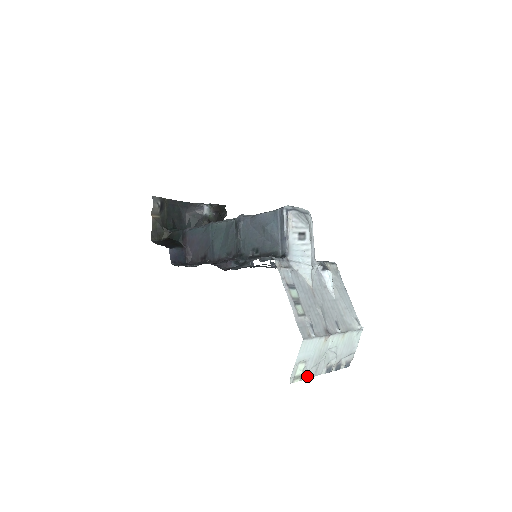
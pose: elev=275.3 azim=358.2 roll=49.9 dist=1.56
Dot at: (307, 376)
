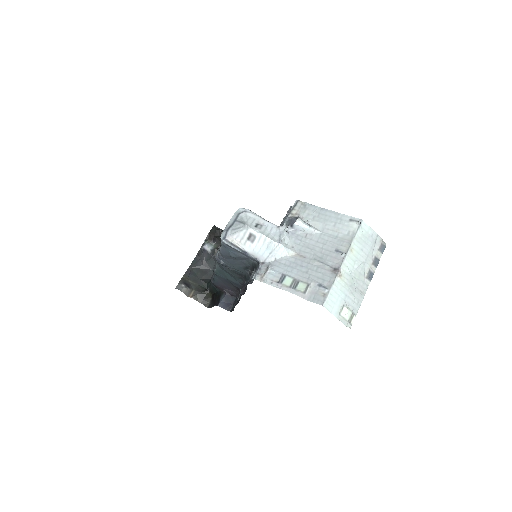
Dot at: (358, 305)
